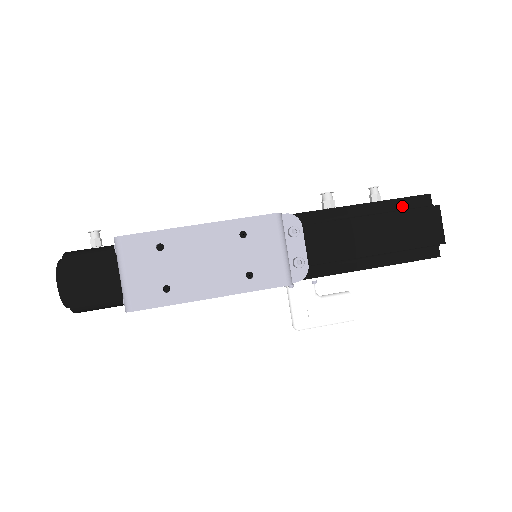
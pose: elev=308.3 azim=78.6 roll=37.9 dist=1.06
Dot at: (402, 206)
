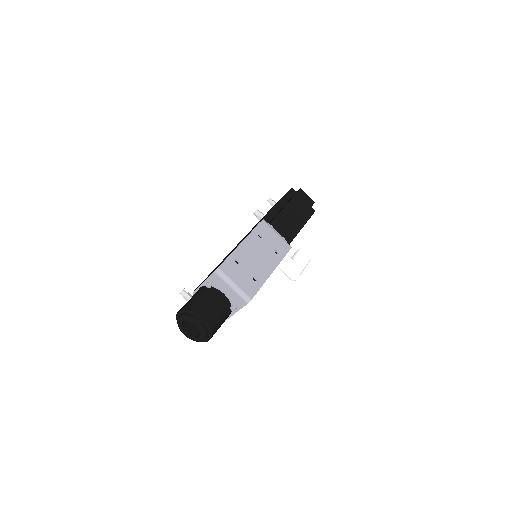
Dot at: (288, 198)
